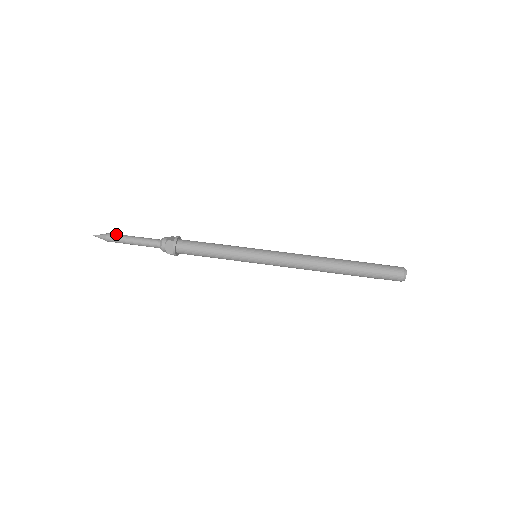
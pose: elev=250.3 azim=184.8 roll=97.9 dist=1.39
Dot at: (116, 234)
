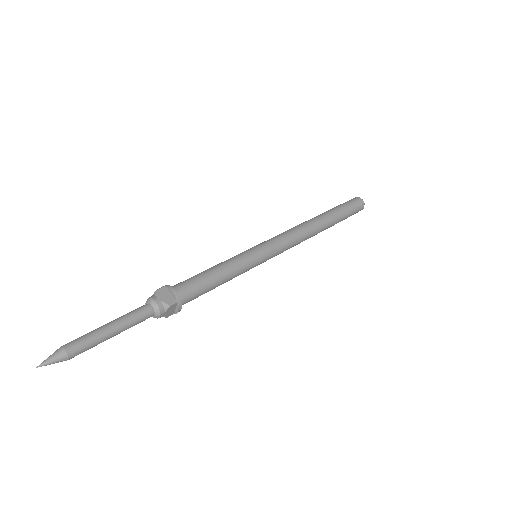
Dot at: (75, 339)
